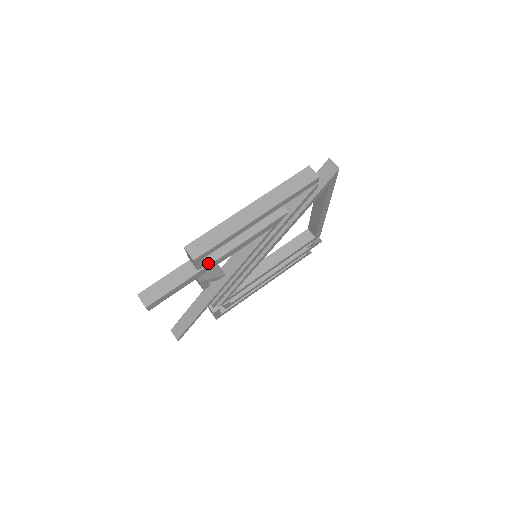
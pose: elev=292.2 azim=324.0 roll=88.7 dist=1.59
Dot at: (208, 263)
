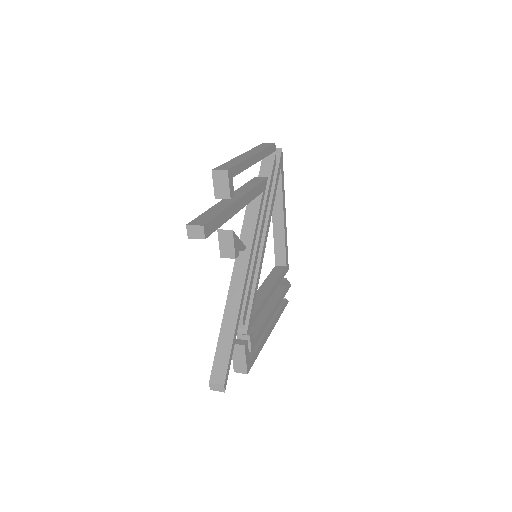
Dot at: (234, 201)
